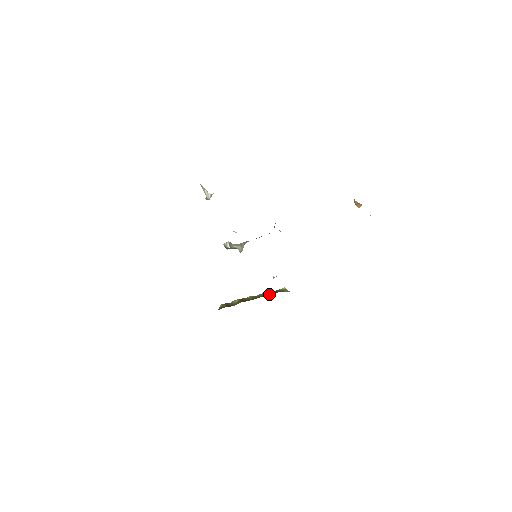
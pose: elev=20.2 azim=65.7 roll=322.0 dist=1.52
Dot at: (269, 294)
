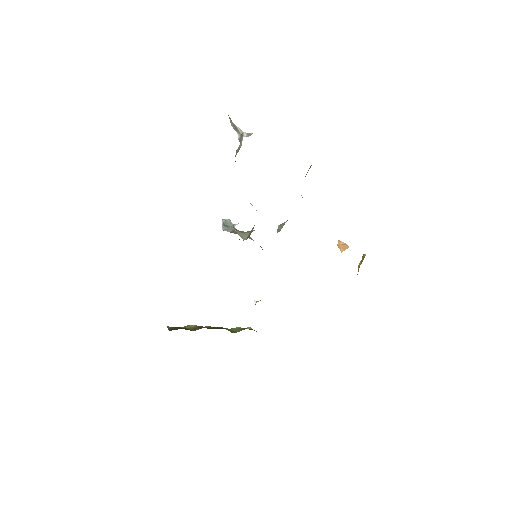
Dot at: (233, 330)
